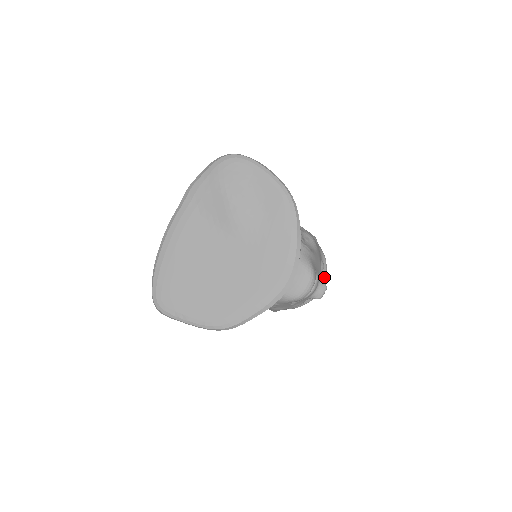
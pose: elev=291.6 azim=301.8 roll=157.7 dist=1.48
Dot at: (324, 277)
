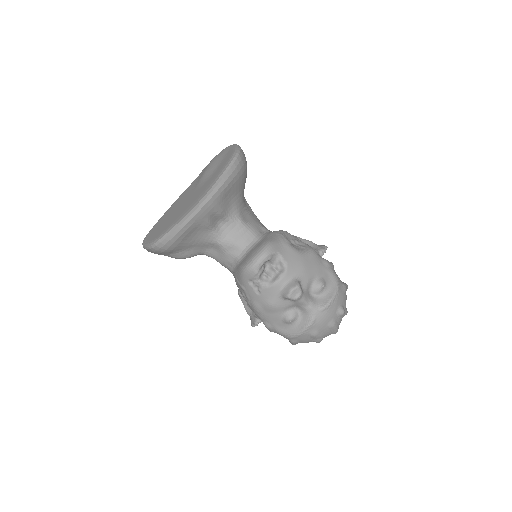
Dot at: (325, 302)
